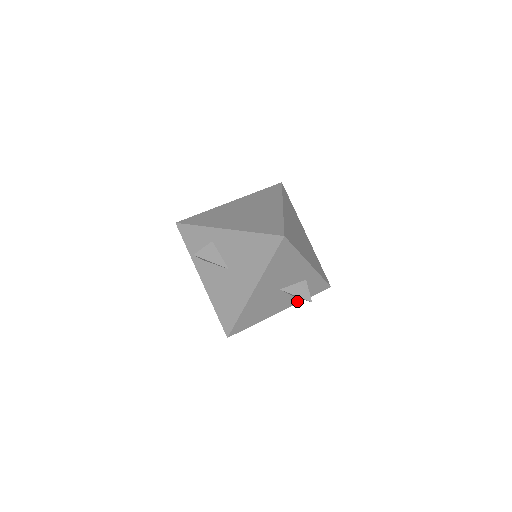
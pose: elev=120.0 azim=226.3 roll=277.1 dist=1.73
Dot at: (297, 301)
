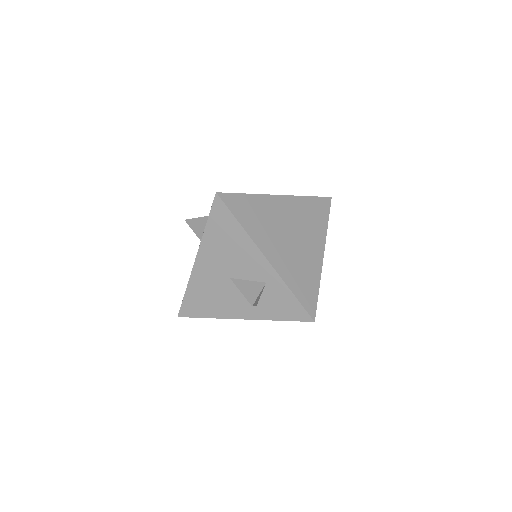
Dot at: (262, 316)
